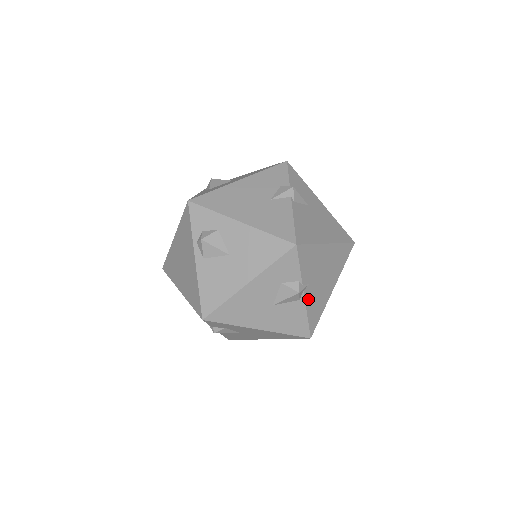
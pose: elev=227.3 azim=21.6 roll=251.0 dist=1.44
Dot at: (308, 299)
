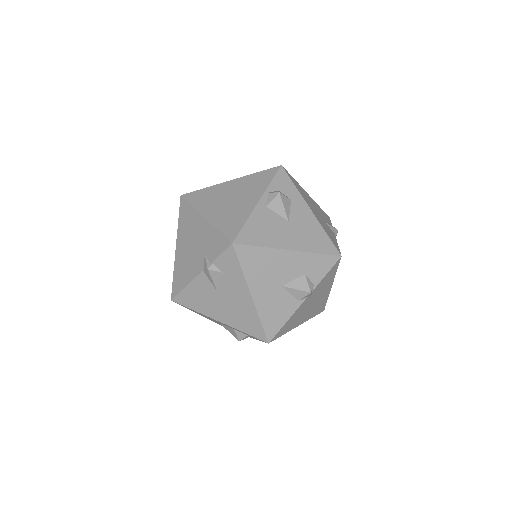
Dot at: (300, 307)
